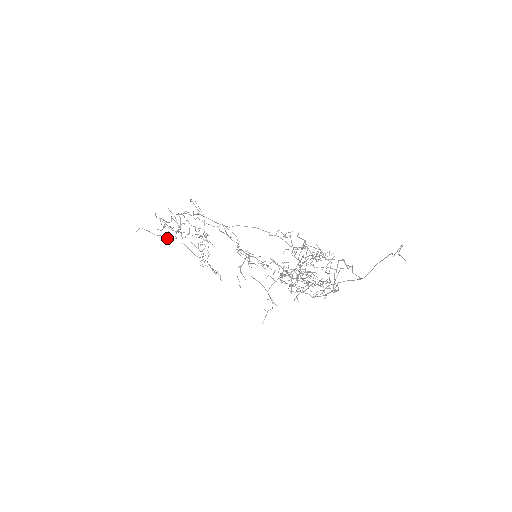
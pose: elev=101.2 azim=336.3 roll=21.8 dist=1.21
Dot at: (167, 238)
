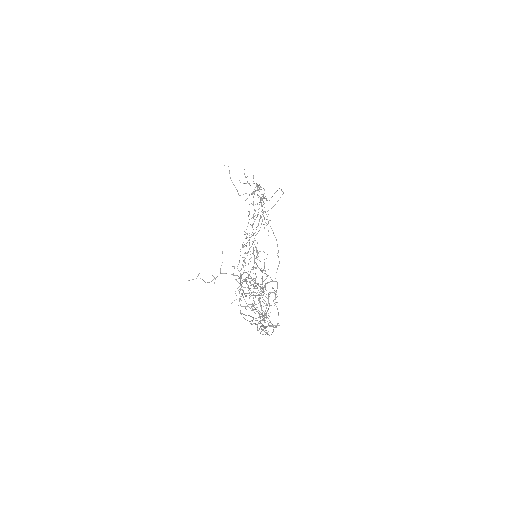
Dot at: occluded
